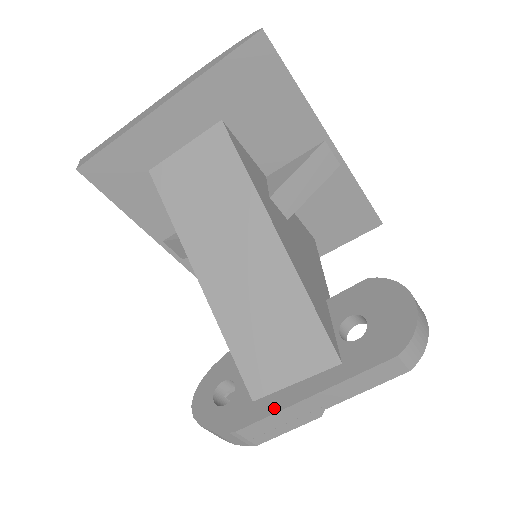
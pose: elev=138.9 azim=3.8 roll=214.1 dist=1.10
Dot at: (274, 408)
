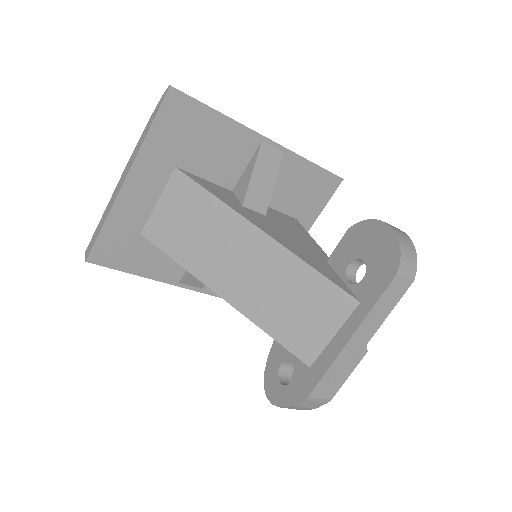
Dot at: (327, 363)
